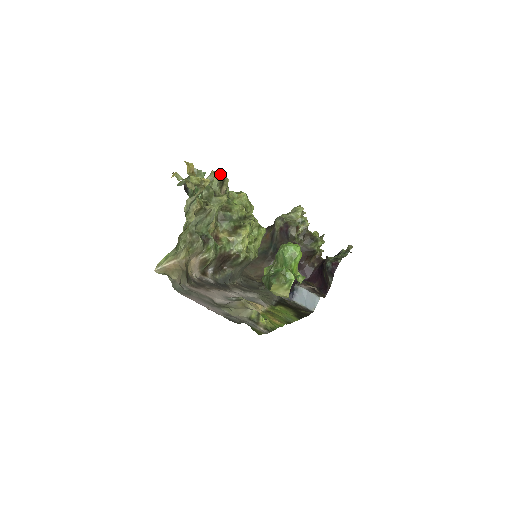
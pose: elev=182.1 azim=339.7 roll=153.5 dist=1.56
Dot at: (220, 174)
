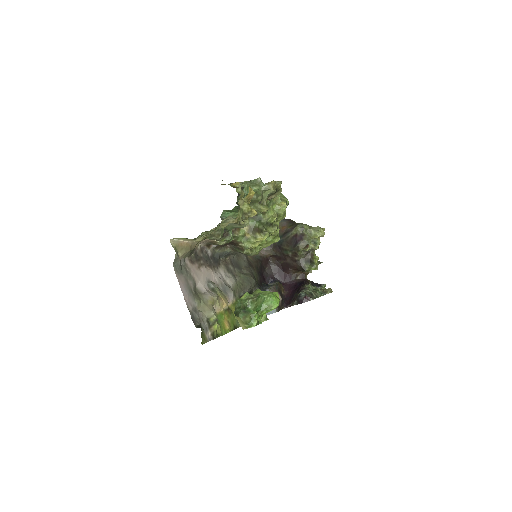
Dot at: (278, 186)
